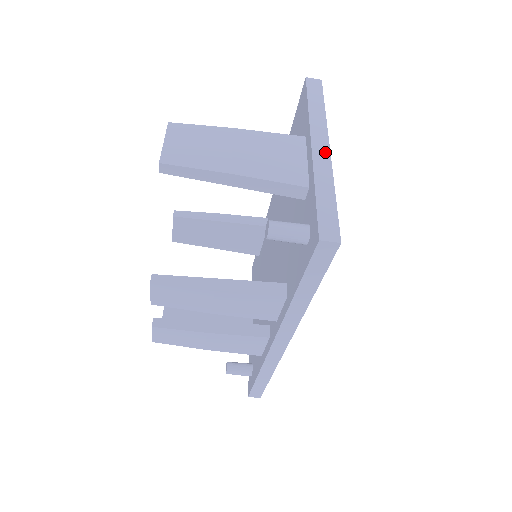
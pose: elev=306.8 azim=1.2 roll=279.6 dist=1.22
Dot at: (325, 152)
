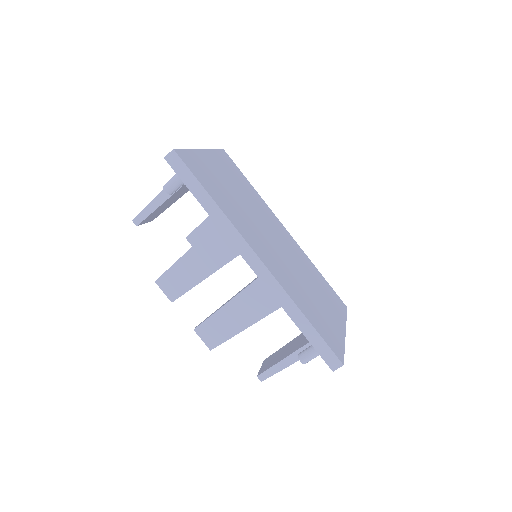
Dot at: occluded
